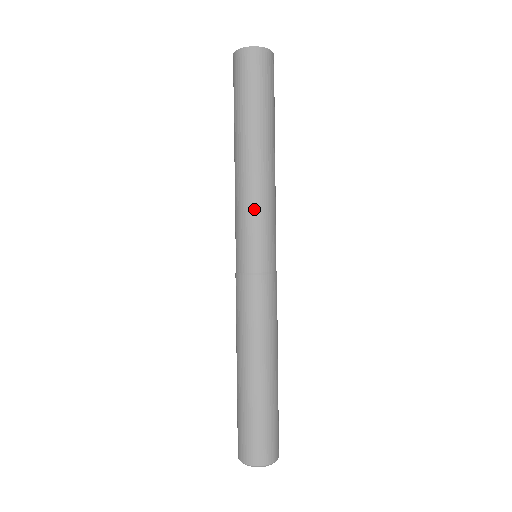
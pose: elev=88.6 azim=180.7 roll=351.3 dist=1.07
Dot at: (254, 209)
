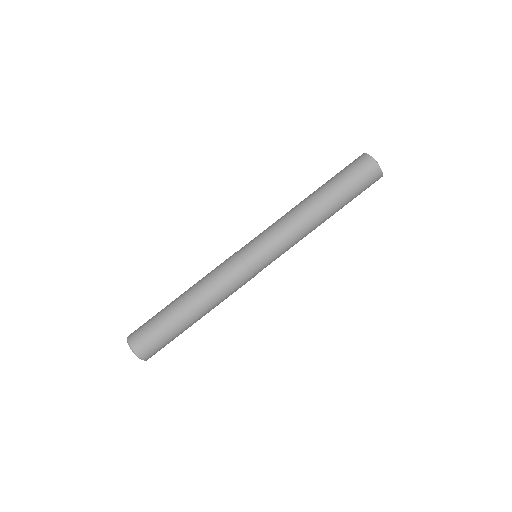
Dot at: (284, 236)
